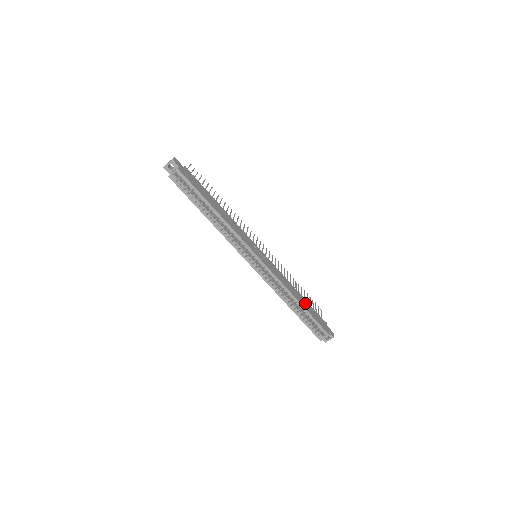
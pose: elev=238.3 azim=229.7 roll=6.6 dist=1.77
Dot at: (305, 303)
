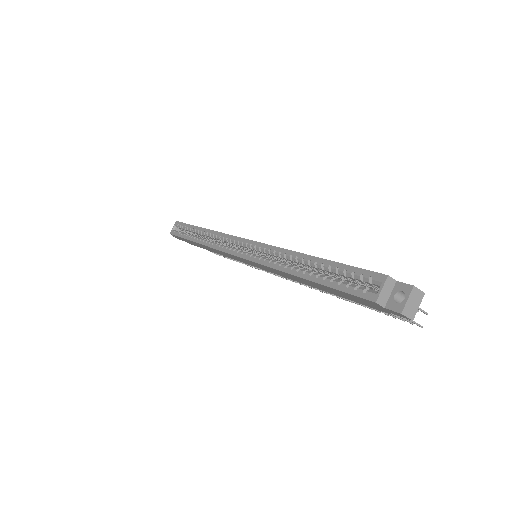
Dot at: occluded
